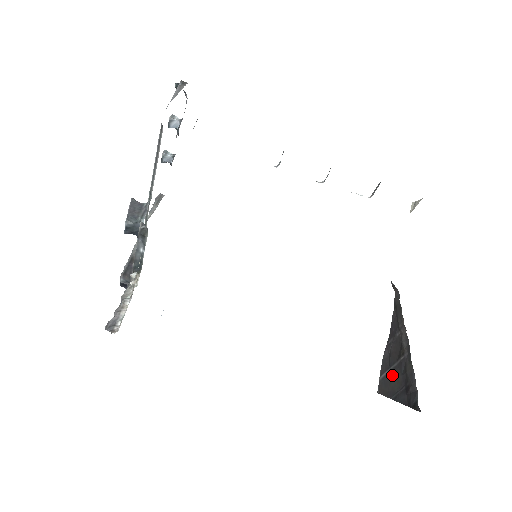
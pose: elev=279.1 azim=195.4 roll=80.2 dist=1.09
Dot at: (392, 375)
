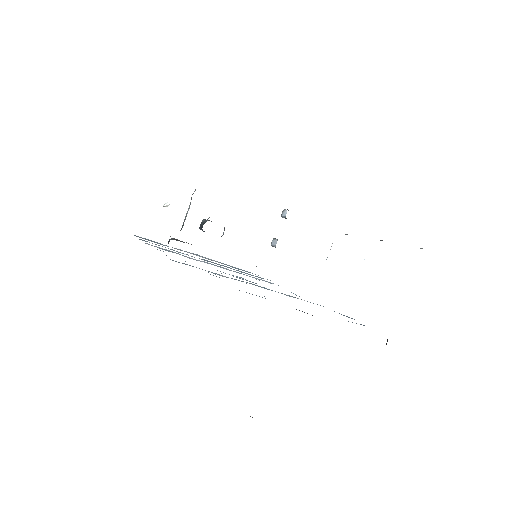
Dot at: occluded
